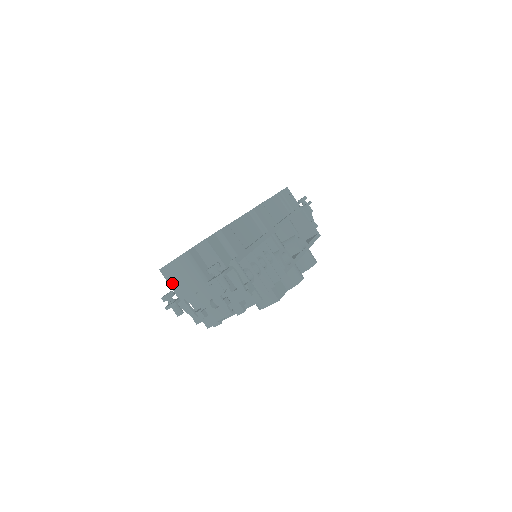
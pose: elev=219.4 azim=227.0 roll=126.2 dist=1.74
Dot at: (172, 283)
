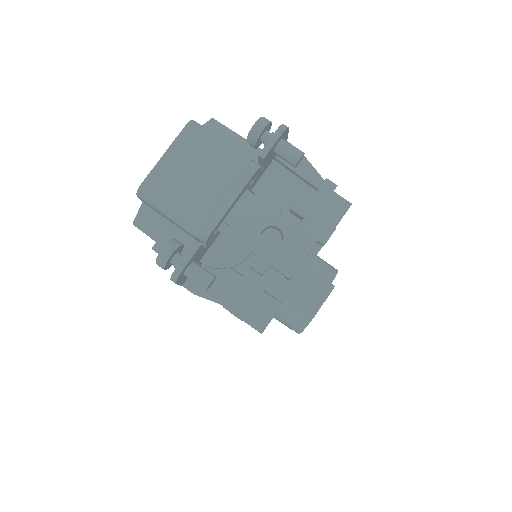
Dot at: (177, 203)
